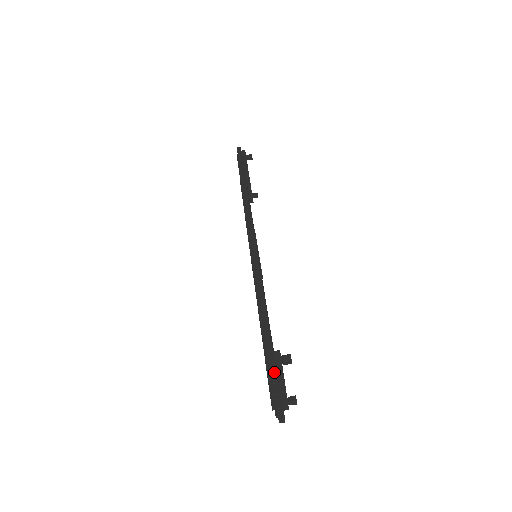
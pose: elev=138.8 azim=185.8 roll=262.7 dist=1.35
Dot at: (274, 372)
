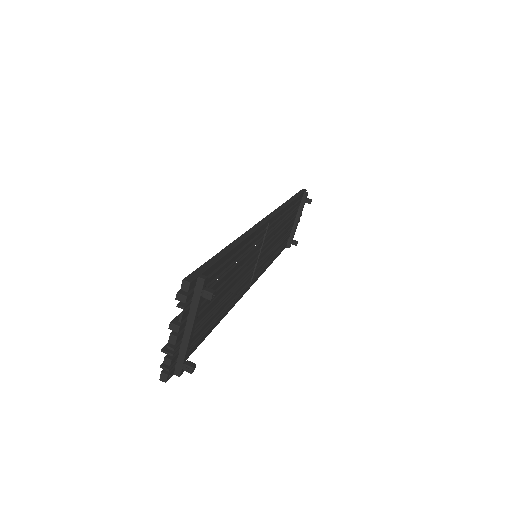
Dot at: (186, 286)
